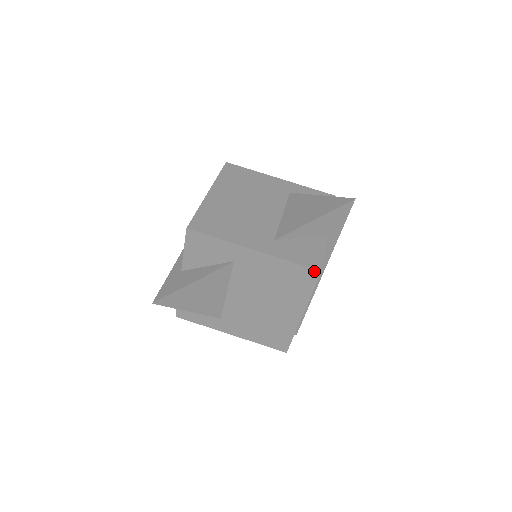
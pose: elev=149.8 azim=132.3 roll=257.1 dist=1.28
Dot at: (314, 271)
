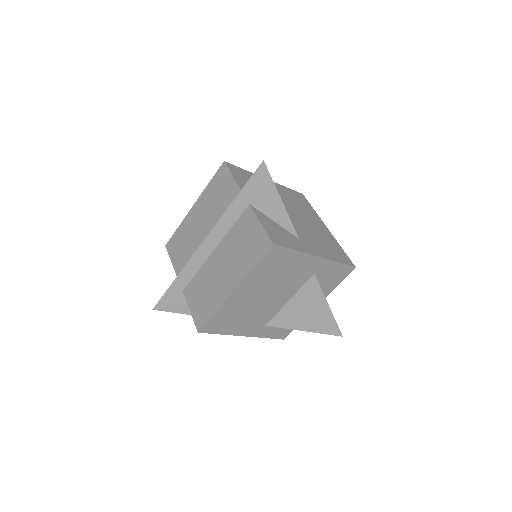
Dot at: (280, 338)
